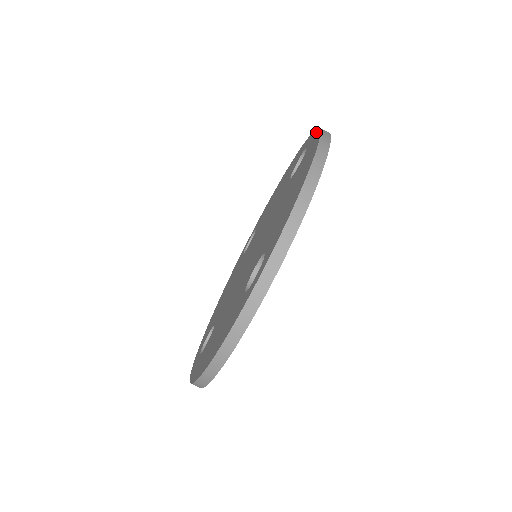
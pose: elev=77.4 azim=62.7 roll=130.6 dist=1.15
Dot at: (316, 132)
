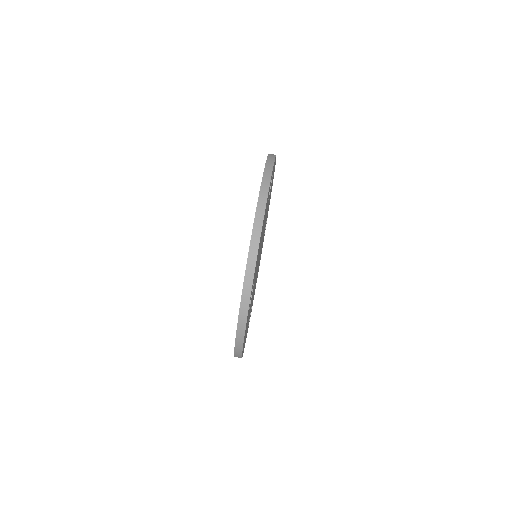
Dot at: occluded
